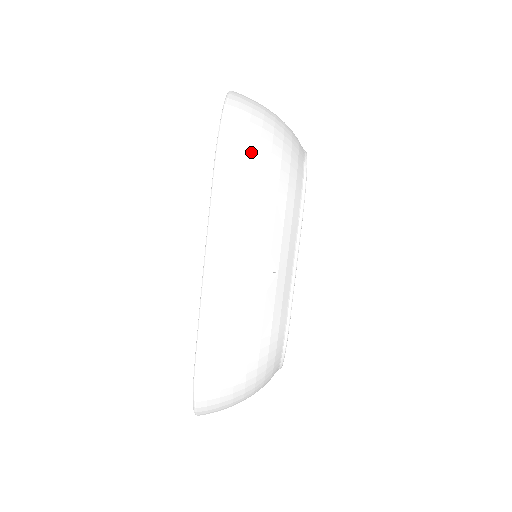
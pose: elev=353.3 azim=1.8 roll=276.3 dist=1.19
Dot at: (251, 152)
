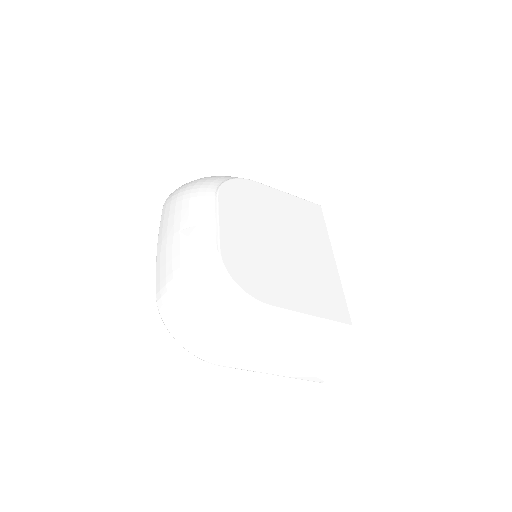
Dot at: (178, 190)
